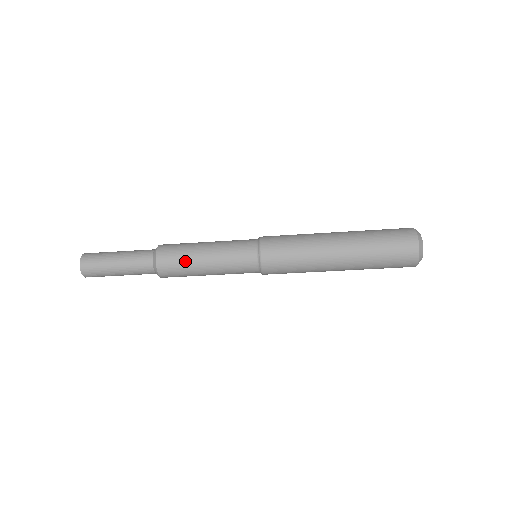
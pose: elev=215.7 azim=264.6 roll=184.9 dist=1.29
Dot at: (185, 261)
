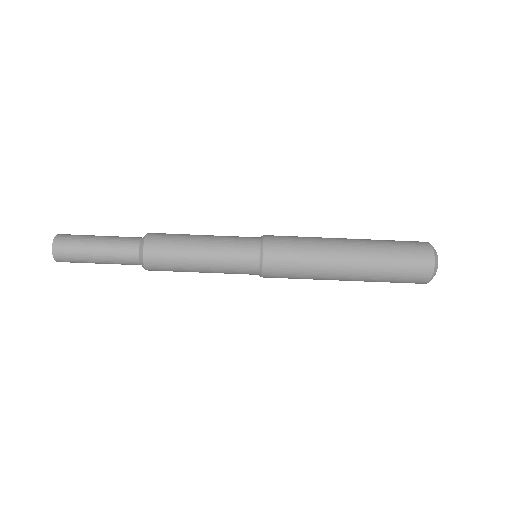
Dot at: (178, 240)
